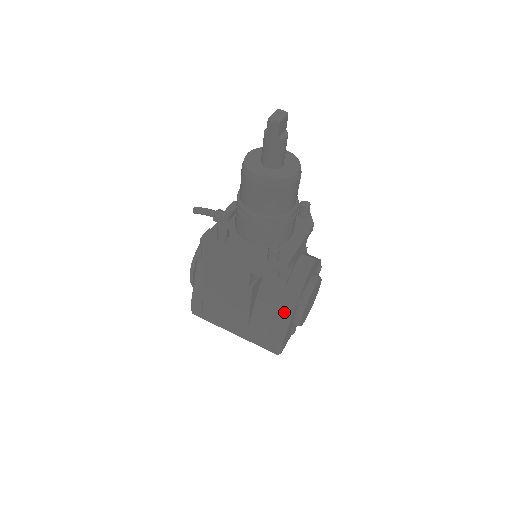
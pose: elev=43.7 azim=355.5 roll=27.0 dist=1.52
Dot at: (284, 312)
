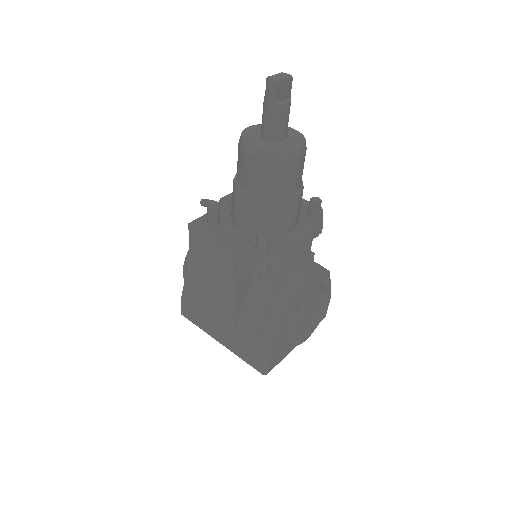
Dot at: (273, 320)
